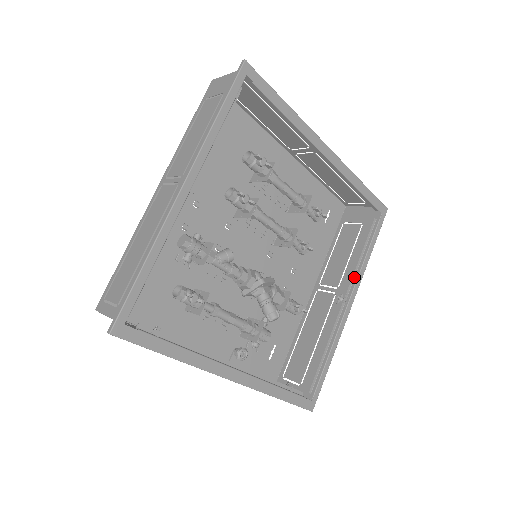
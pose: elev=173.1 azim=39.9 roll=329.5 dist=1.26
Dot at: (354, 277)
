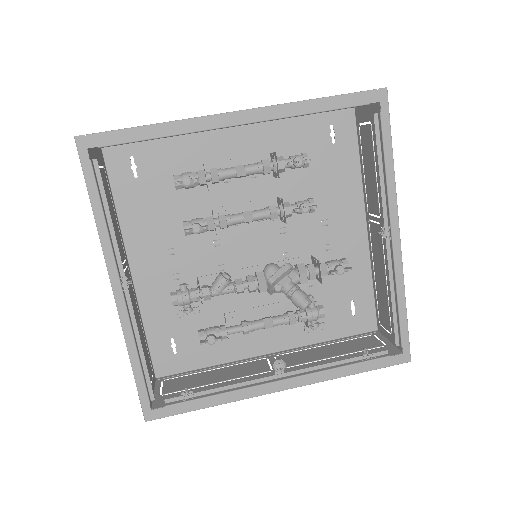
Dot at: (385, 202)
